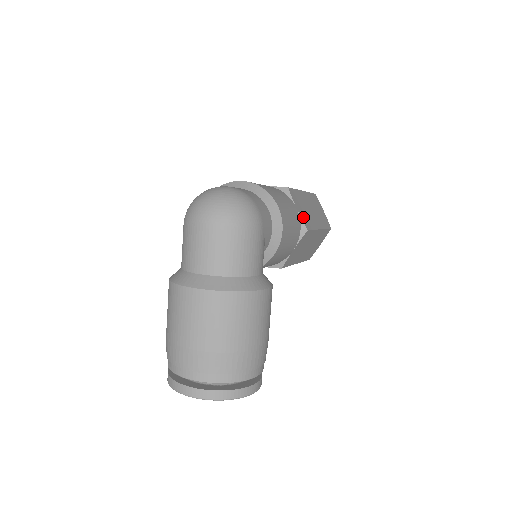
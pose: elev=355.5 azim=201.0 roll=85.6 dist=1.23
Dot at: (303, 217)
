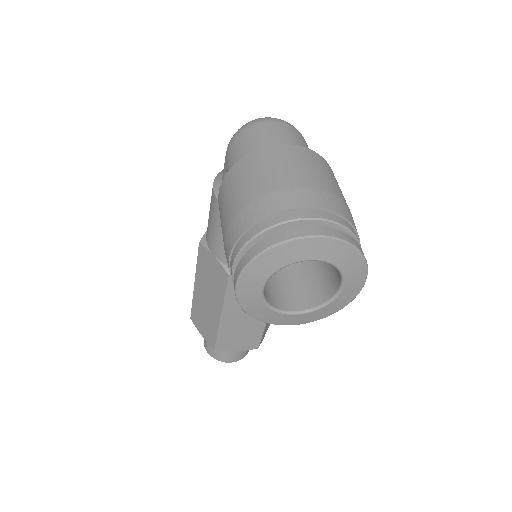
Dot at: occluded
